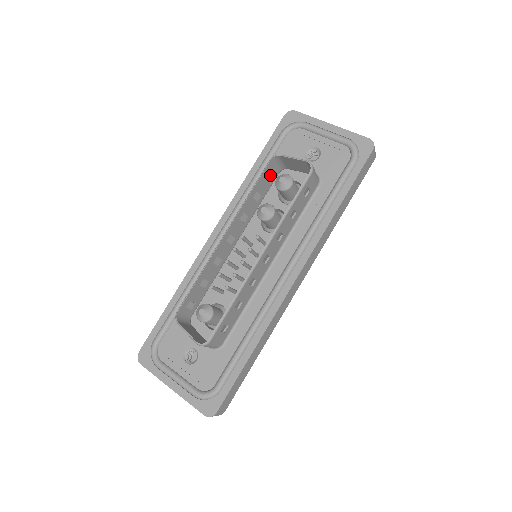
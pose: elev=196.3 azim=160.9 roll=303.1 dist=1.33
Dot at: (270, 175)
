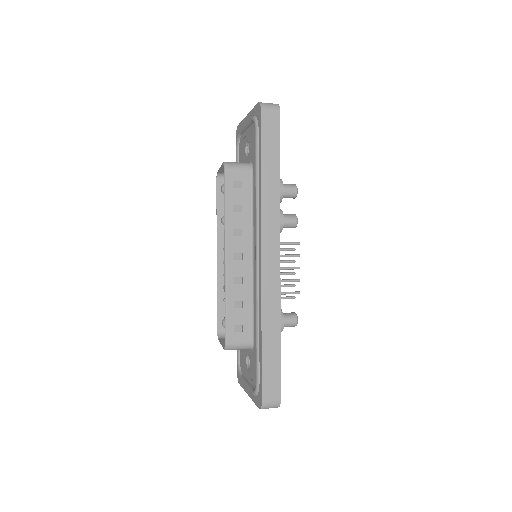
Dot at: occluded
